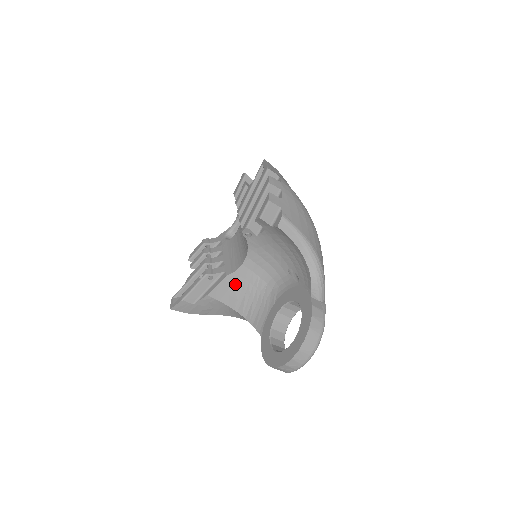
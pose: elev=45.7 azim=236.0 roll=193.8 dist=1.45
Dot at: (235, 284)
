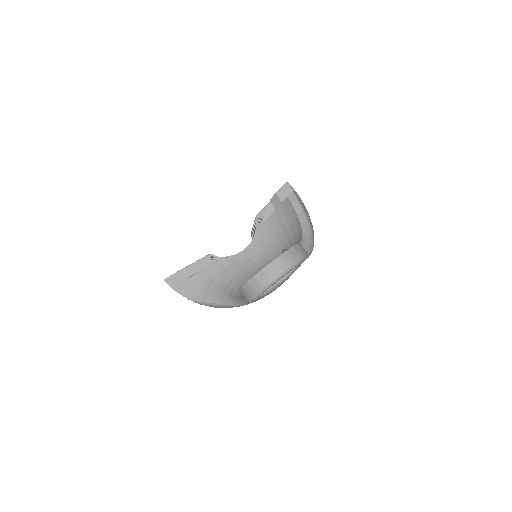
Dot at: (231, 265)
